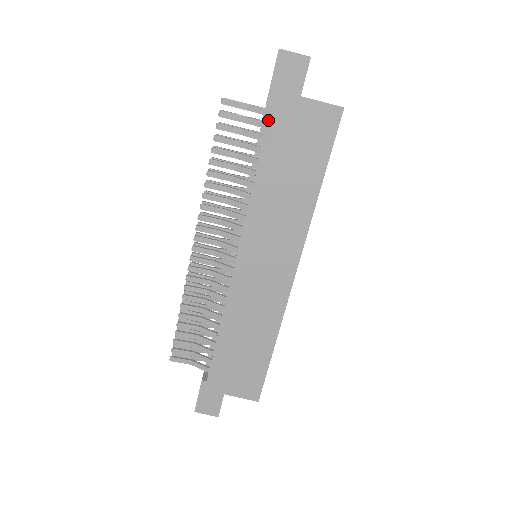
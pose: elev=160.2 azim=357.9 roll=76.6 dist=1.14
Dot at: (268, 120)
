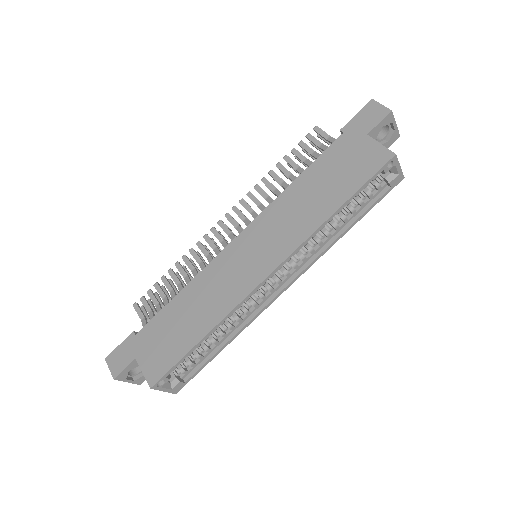
Dot at: occluded
